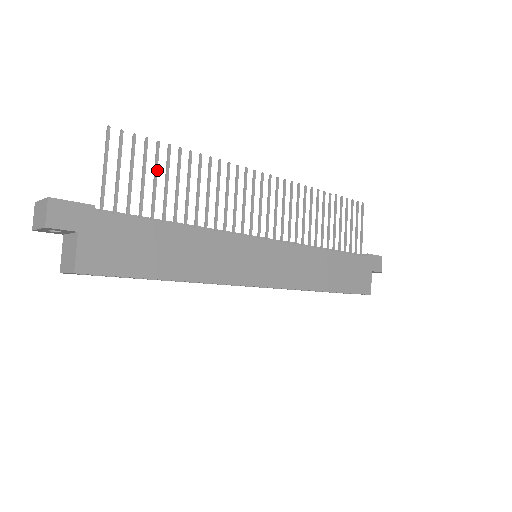
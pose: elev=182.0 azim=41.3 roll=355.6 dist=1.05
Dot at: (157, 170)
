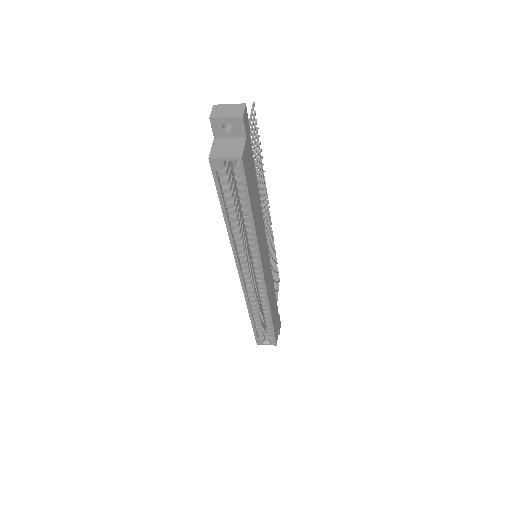
Dot at: occluded
